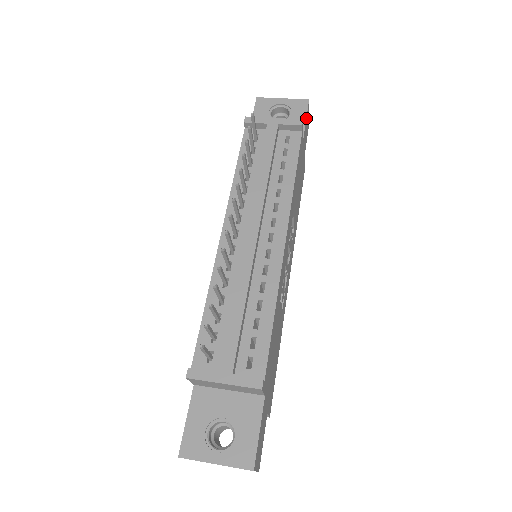
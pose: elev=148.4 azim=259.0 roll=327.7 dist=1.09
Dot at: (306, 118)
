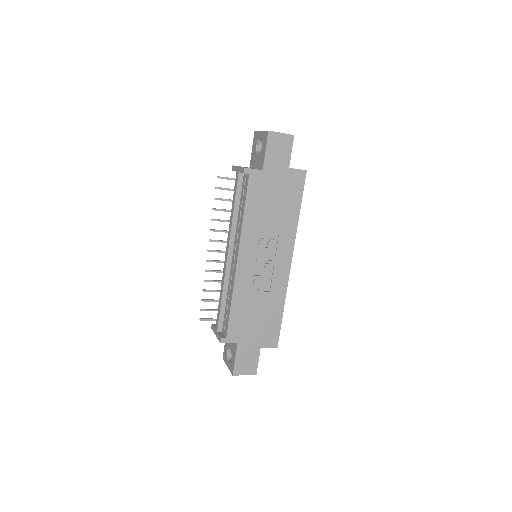
Dot at: (266, 150)
